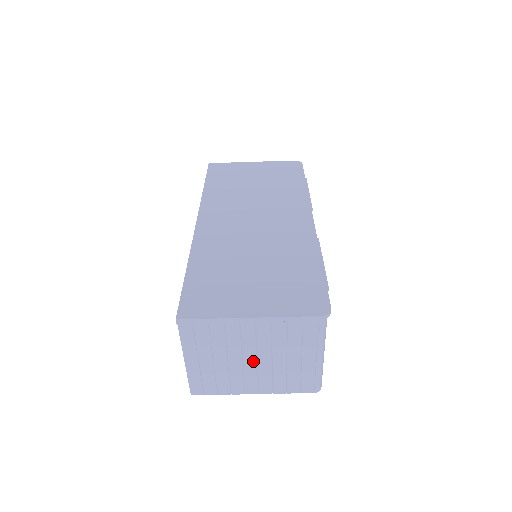
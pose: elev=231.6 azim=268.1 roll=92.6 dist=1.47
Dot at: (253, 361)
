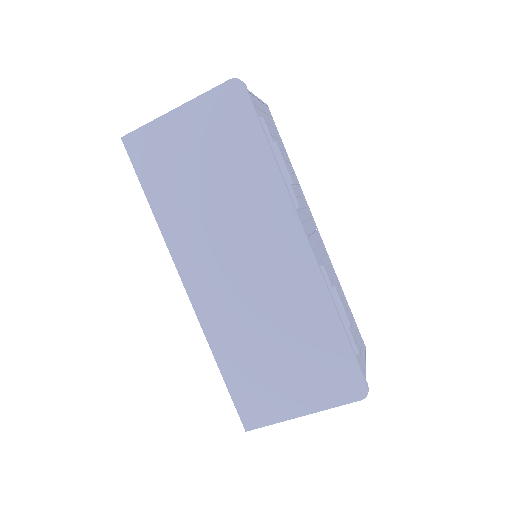
Dot at: occluded
